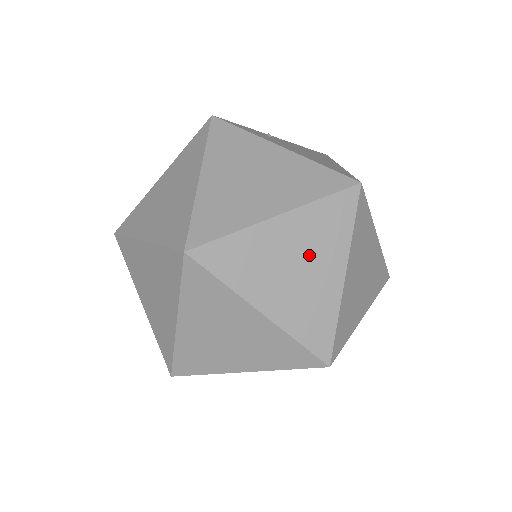
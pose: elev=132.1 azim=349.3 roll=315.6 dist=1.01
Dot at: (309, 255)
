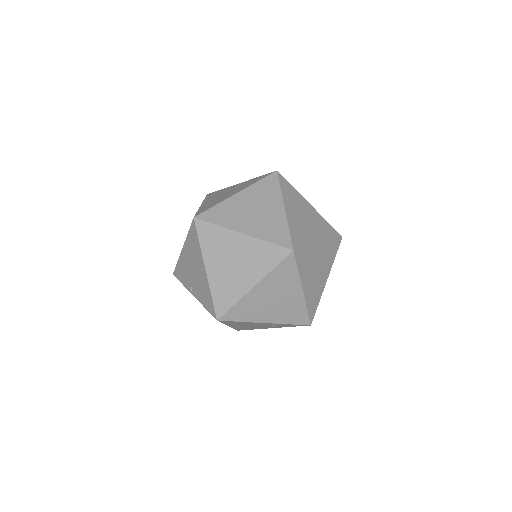
Dot at: (260, 204)
